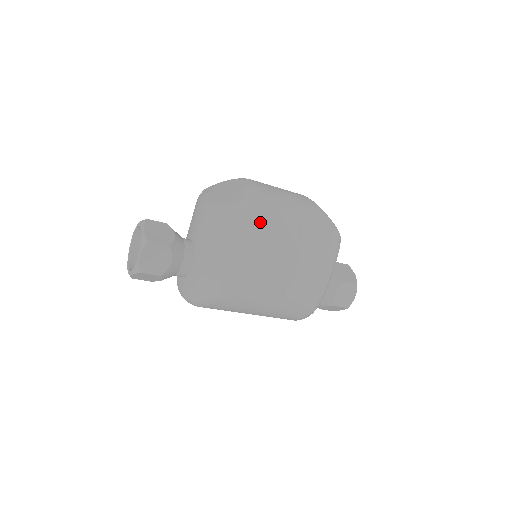
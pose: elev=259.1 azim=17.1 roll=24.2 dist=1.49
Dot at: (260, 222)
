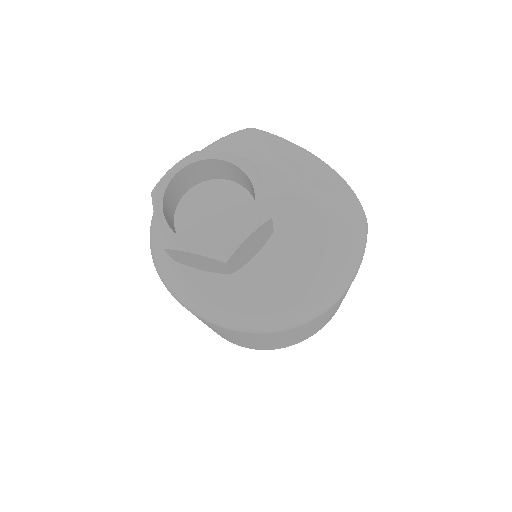
Dot at: occluded
